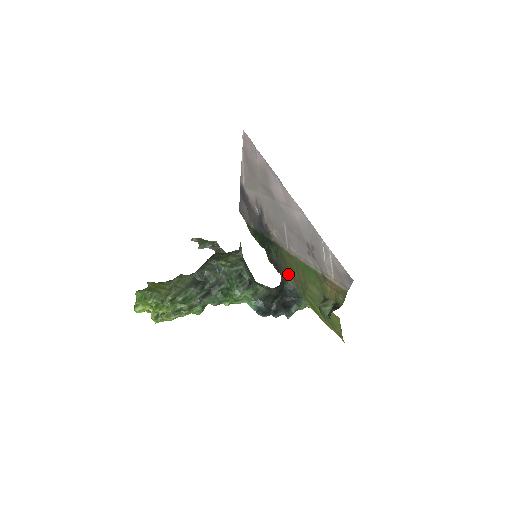
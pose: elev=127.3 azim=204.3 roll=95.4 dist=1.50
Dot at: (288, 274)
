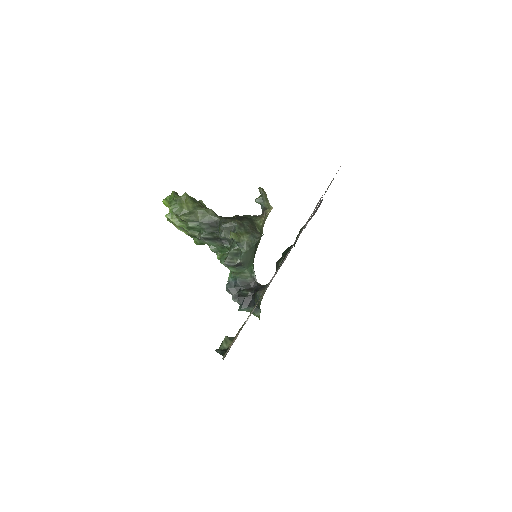
Dot at: occluded
